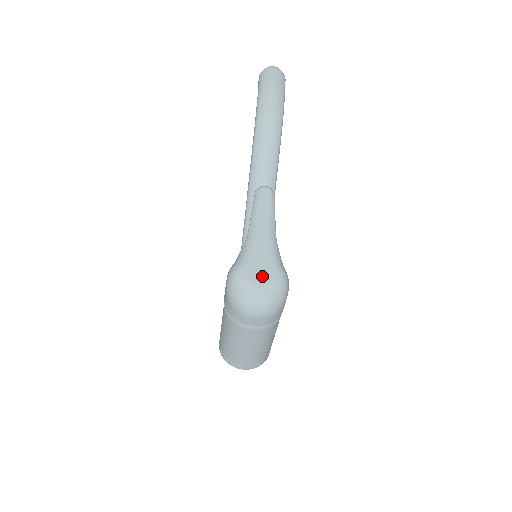
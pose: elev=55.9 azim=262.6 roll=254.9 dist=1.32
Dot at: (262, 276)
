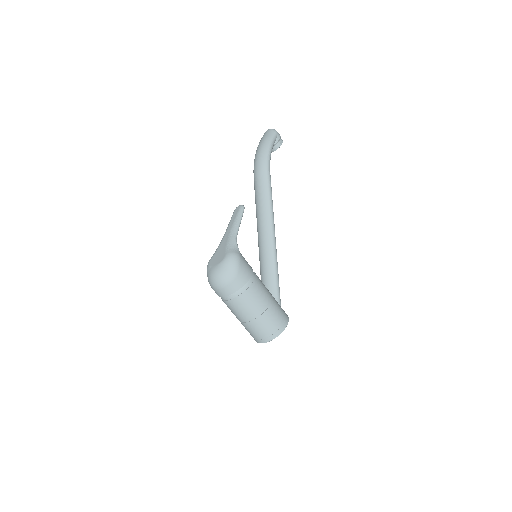
Dot at: (218, 260)
